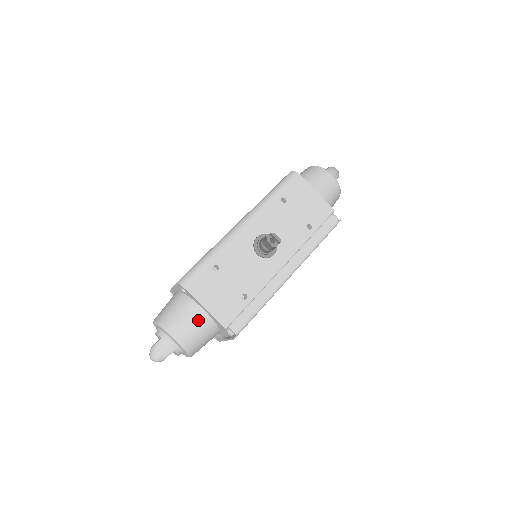
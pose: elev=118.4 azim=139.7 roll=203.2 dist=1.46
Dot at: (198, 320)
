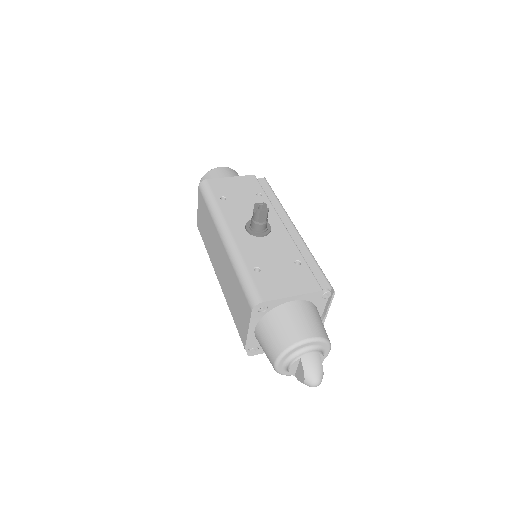
Dot at: (301, 311)
